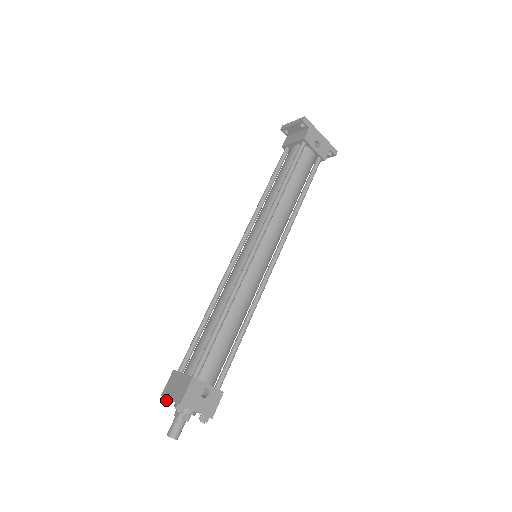
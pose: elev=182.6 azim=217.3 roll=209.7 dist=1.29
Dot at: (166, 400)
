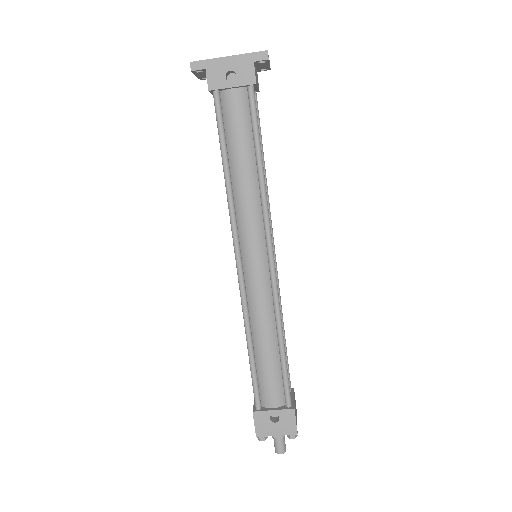
Dot at: occluded
